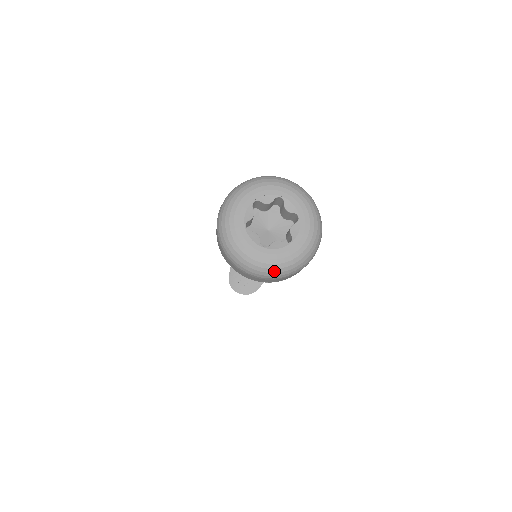
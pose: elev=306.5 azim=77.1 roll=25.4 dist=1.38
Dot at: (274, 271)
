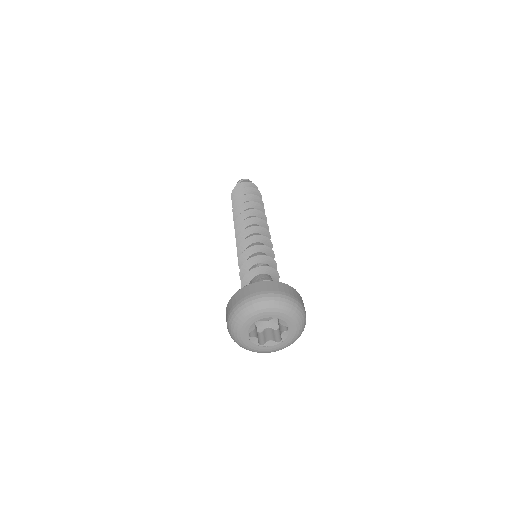
Dot at: occluded
